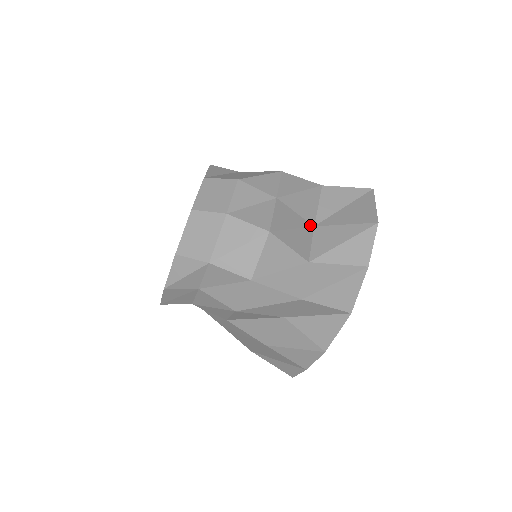
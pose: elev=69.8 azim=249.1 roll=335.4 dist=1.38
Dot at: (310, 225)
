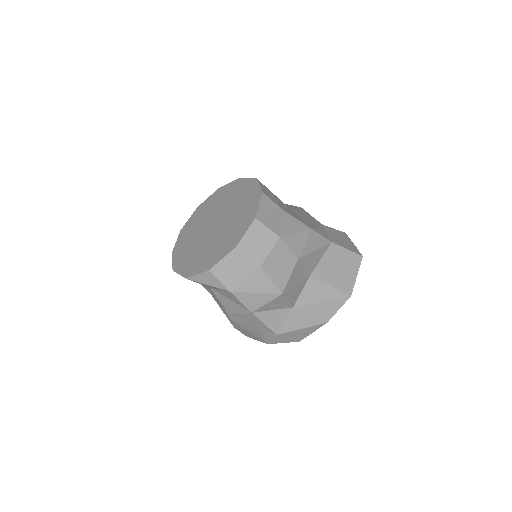
Dot at: (308, 276)
